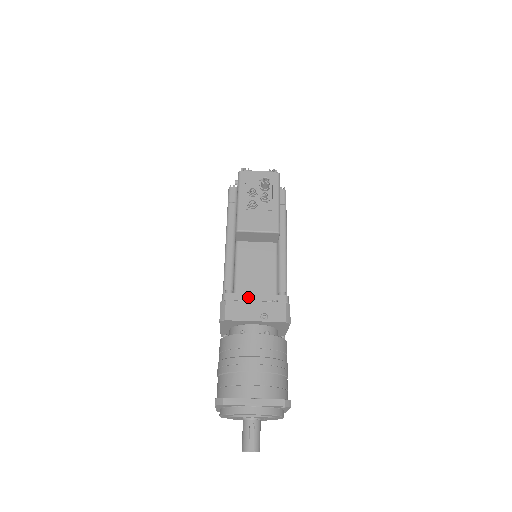
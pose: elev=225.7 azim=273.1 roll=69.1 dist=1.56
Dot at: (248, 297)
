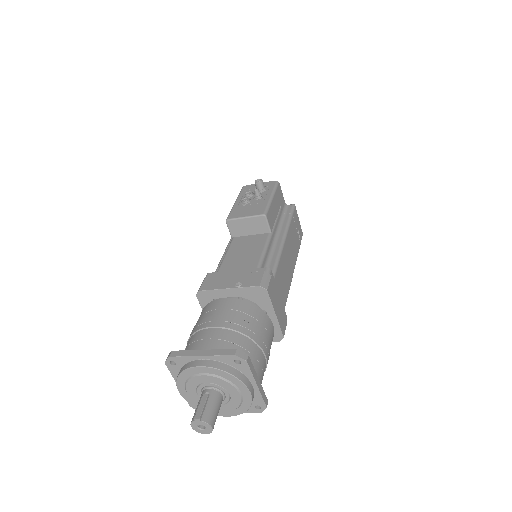
Dot at: (228, 273)
